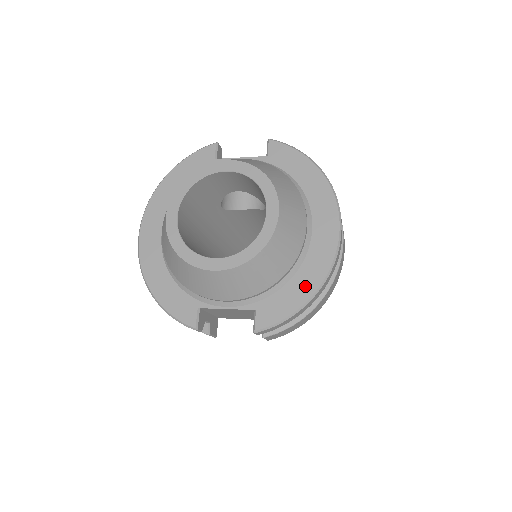
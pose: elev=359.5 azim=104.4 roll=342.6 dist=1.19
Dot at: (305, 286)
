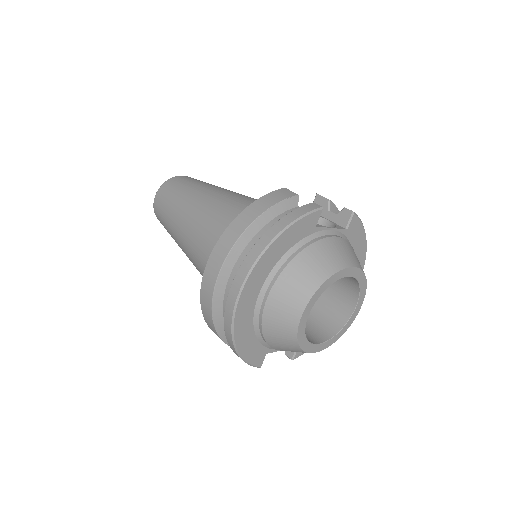
Dot at: occluded
